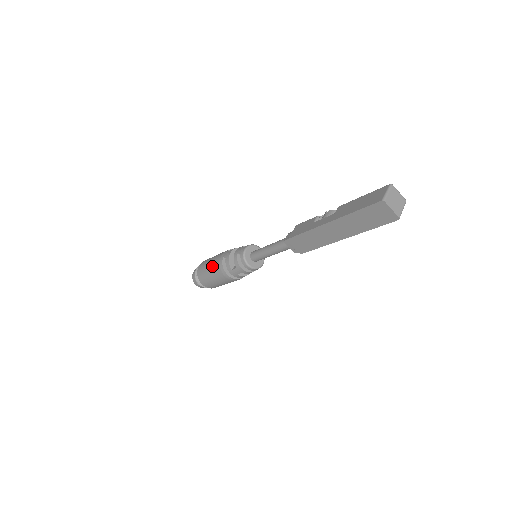
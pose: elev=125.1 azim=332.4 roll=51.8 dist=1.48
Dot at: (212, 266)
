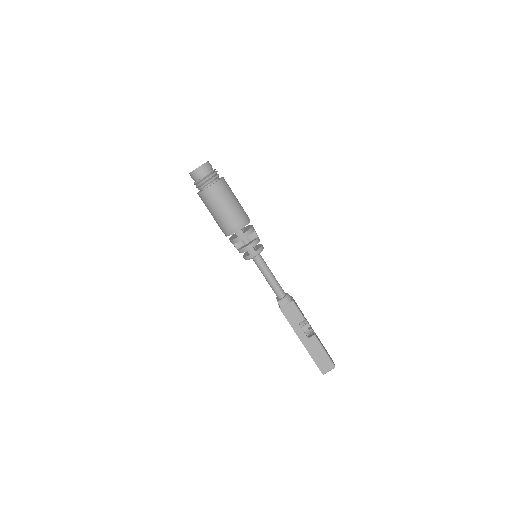
Dot at: (220, 220)
